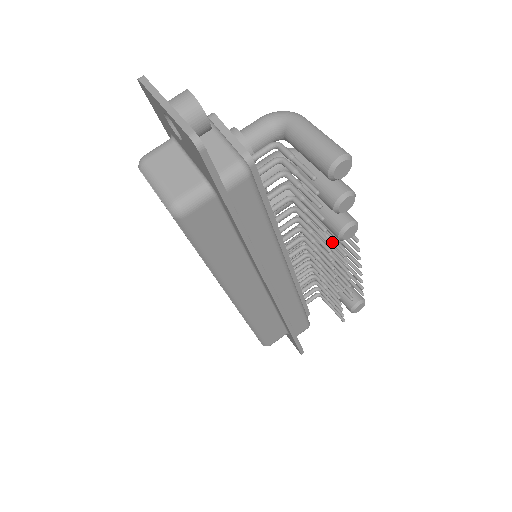
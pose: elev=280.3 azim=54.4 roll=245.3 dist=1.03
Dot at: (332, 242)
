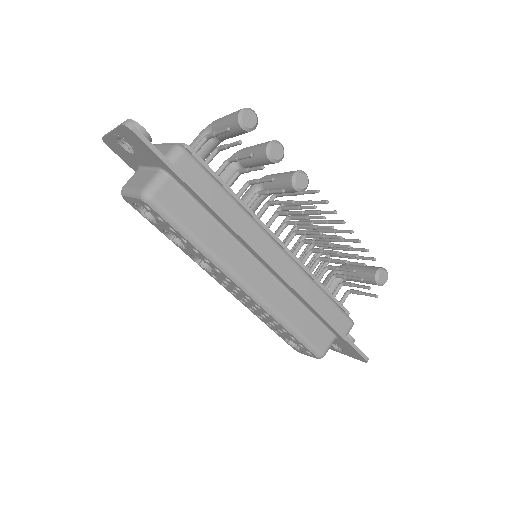
Dot at: (303, 207)
